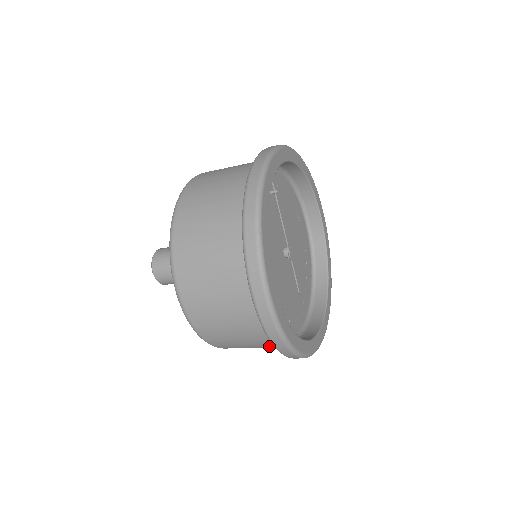
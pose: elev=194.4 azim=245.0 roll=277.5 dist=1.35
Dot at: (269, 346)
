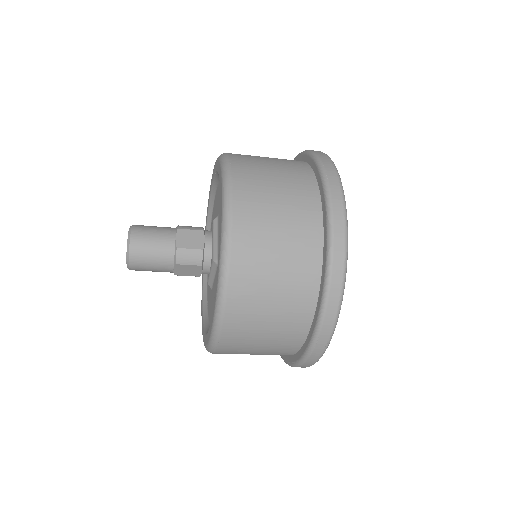
Dot at: (280, 350)
